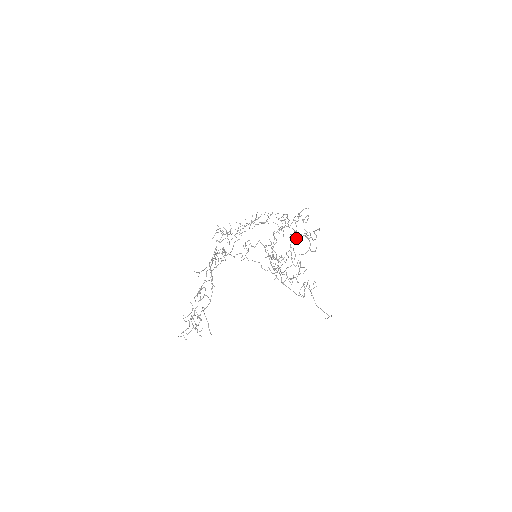
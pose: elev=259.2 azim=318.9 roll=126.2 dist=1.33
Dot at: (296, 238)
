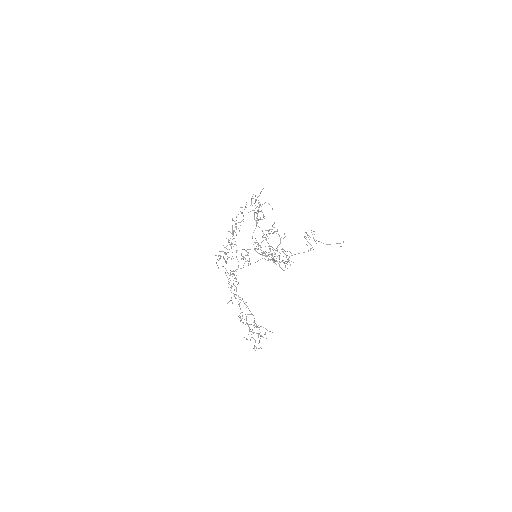
Dot at: occluded
